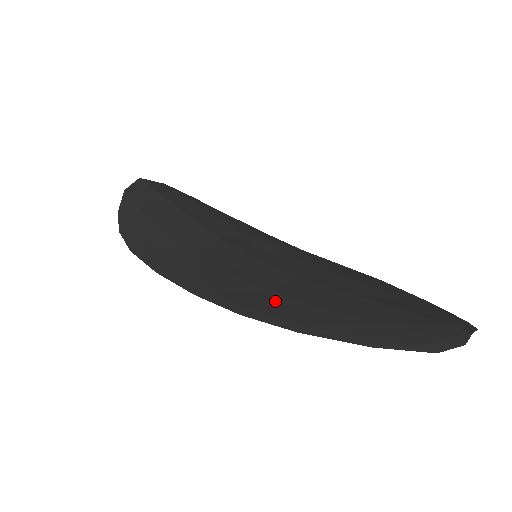
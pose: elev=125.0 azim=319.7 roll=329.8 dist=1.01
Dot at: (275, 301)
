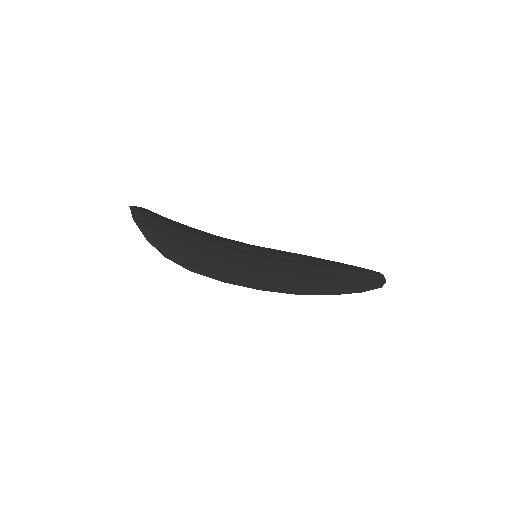
Dot at: (302, 282)
